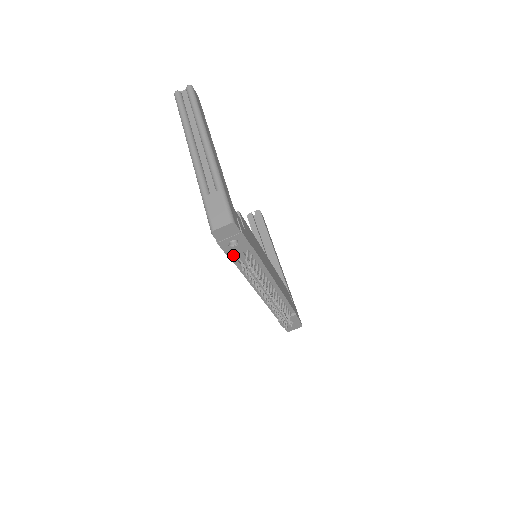
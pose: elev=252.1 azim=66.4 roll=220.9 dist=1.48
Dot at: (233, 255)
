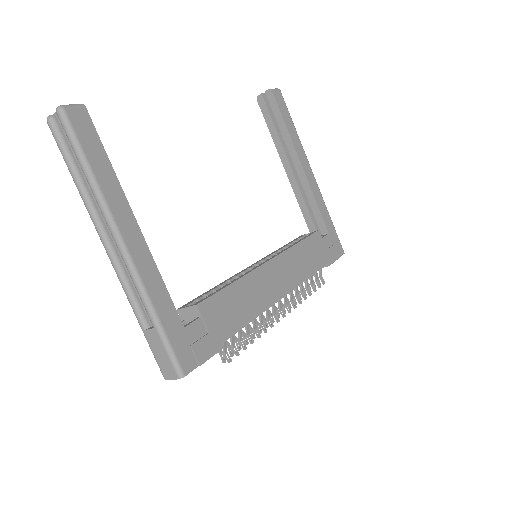
Dot at: occluded
